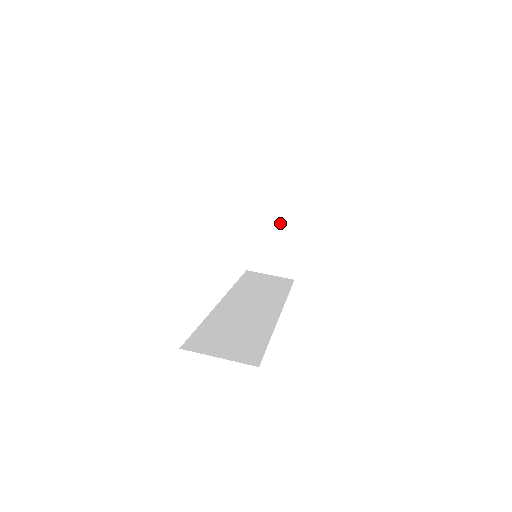
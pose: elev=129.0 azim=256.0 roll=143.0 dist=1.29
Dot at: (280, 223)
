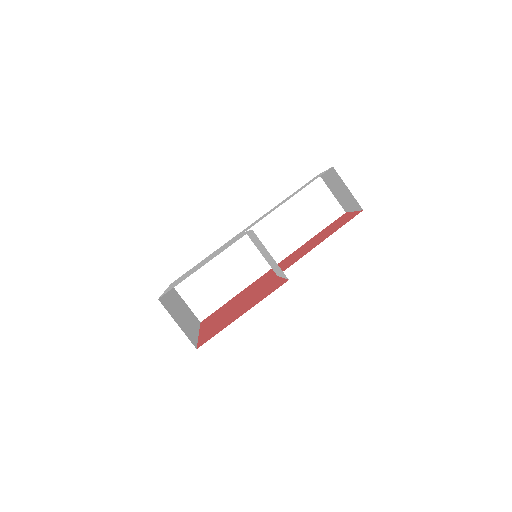
Dot at: (272, 266)
